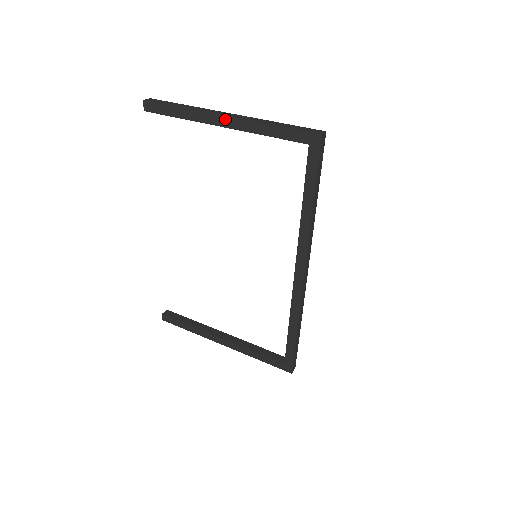
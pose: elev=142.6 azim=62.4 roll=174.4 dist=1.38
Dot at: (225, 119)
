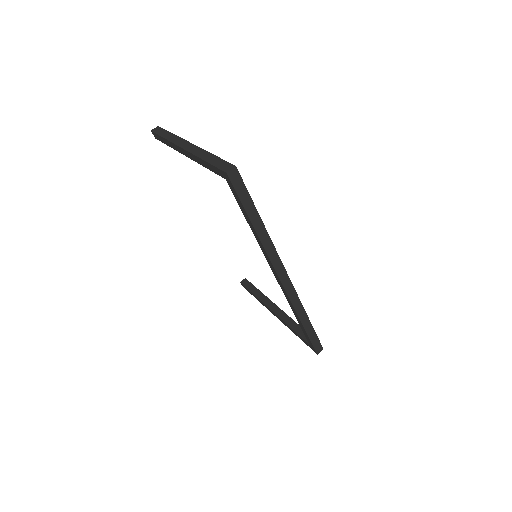
Dot at: (184, 151)
